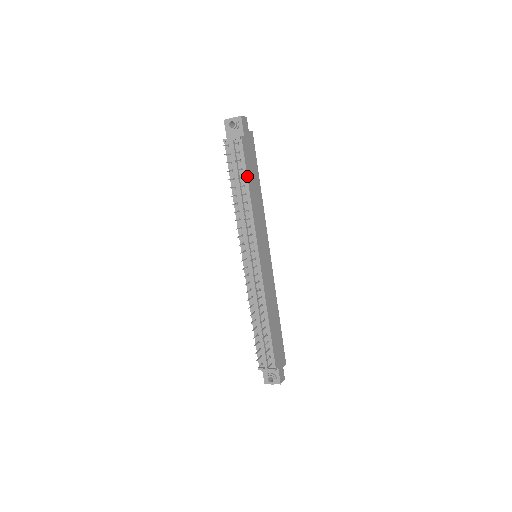
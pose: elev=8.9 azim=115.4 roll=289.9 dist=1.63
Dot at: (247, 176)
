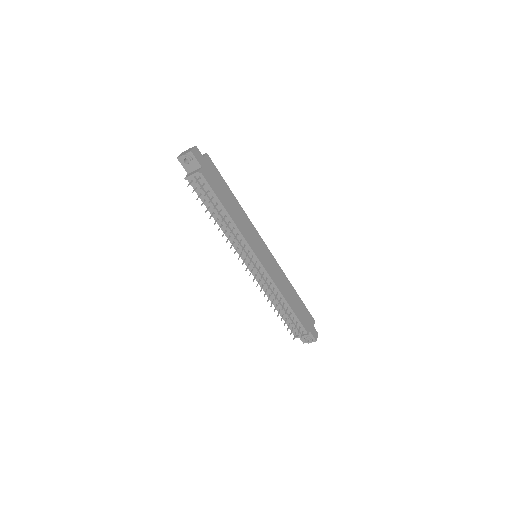
Dot at: (220, 201)
